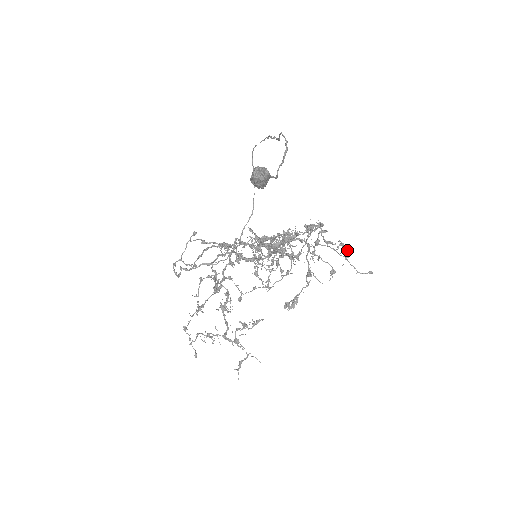
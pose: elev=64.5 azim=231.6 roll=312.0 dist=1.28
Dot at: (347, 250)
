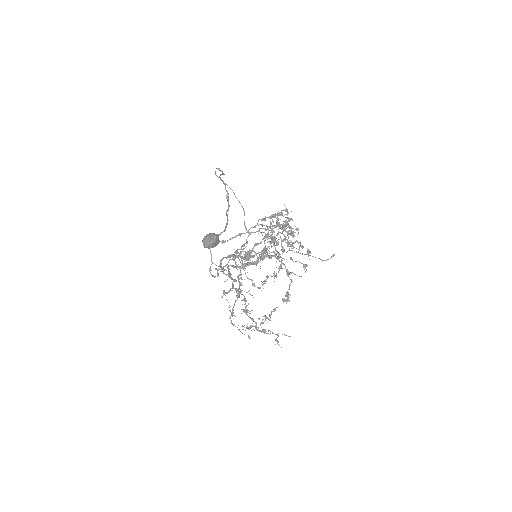
Dot at: (307, 248)
